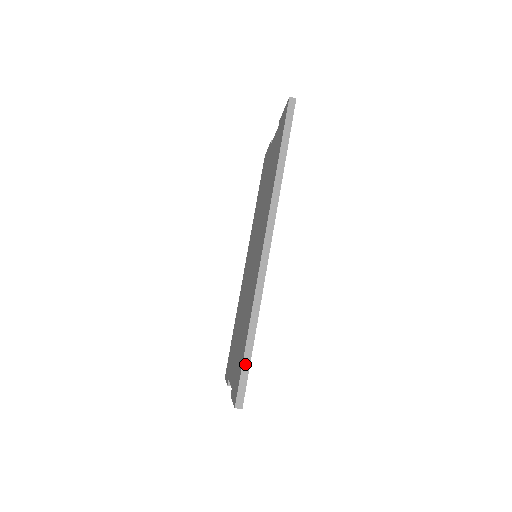
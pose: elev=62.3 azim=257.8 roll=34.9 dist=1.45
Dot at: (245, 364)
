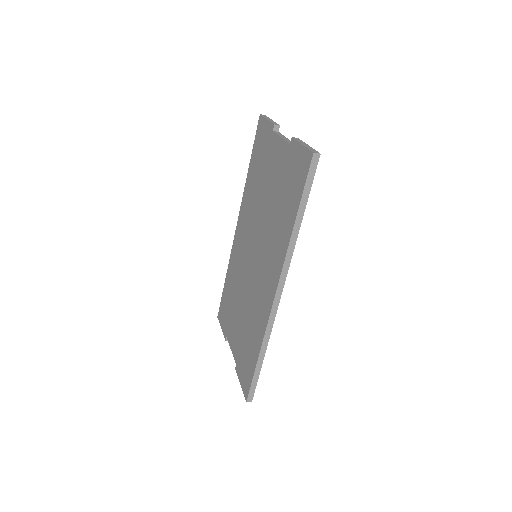
Dot at: (255, 376)
